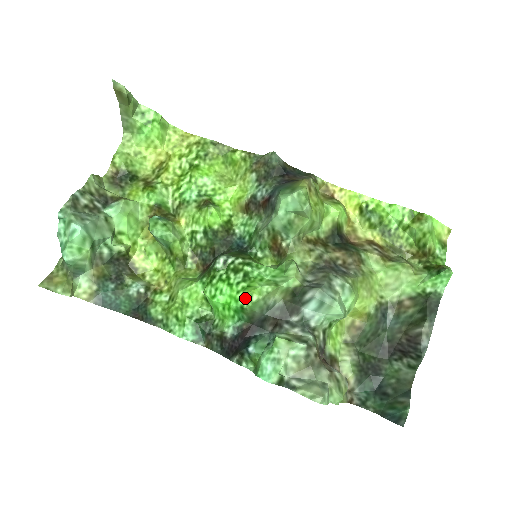
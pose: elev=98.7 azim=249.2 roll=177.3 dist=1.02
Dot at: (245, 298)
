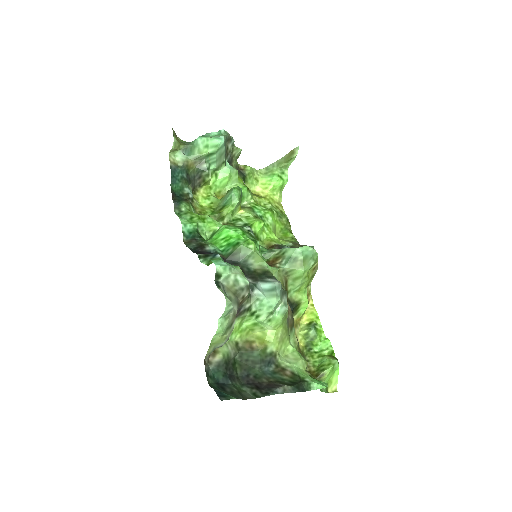
Dot at: (247, 240)
